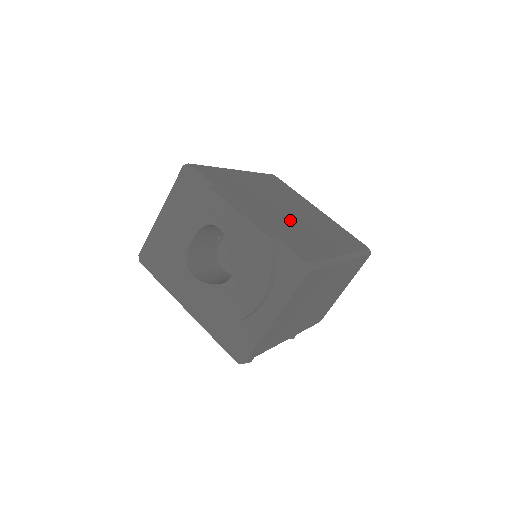
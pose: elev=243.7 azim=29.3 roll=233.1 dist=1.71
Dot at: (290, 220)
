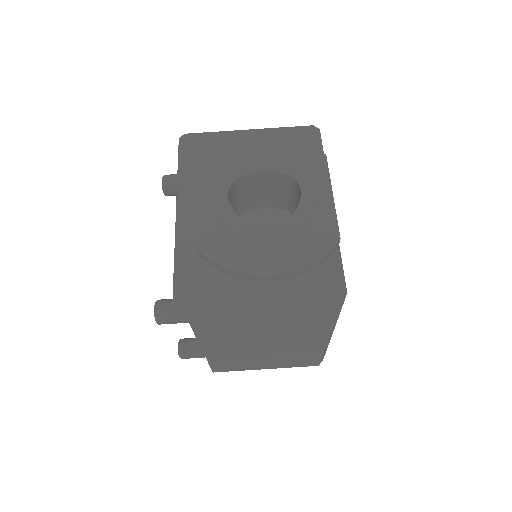
Dot at: occluded
